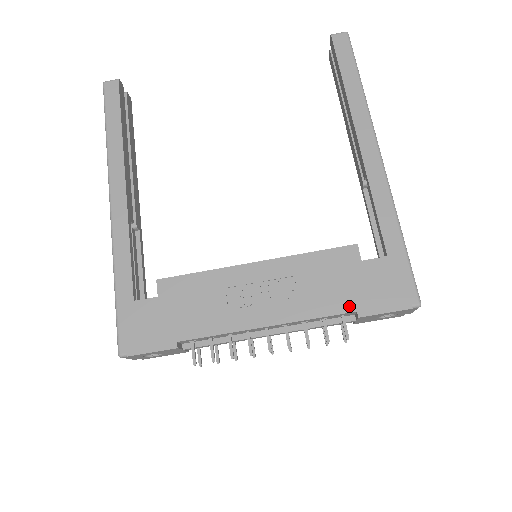
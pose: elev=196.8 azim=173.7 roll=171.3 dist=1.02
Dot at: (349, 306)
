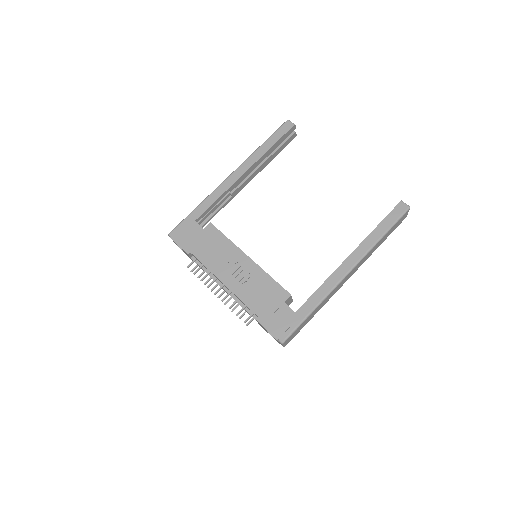
Dot at: (258, 312)
